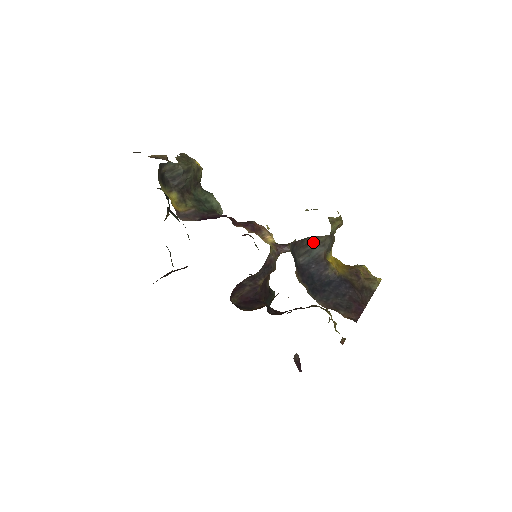
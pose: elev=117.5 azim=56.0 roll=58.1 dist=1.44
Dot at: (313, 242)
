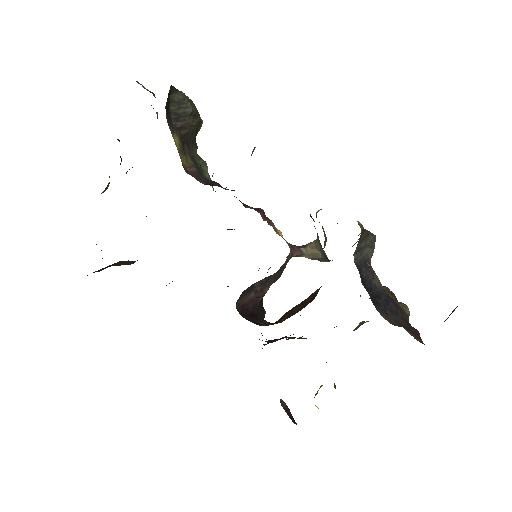
Dot at: (366, 239)
